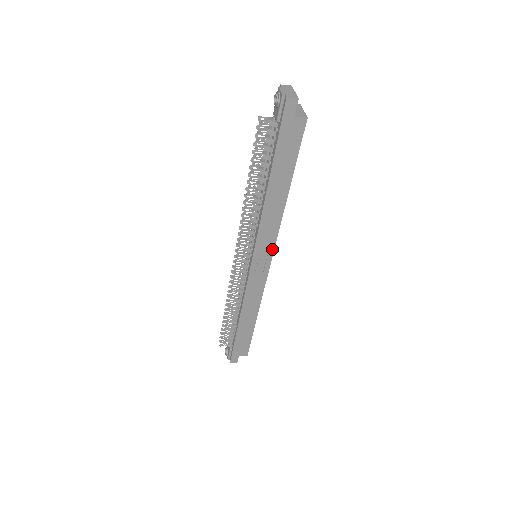
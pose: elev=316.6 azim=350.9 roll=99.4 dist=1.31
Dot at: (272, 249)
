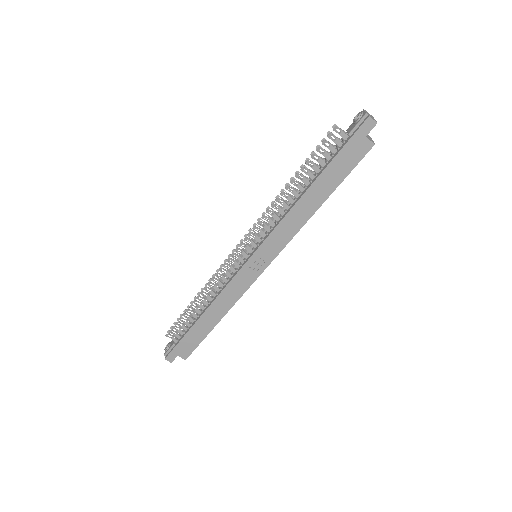
Dot at: (276, 254)
